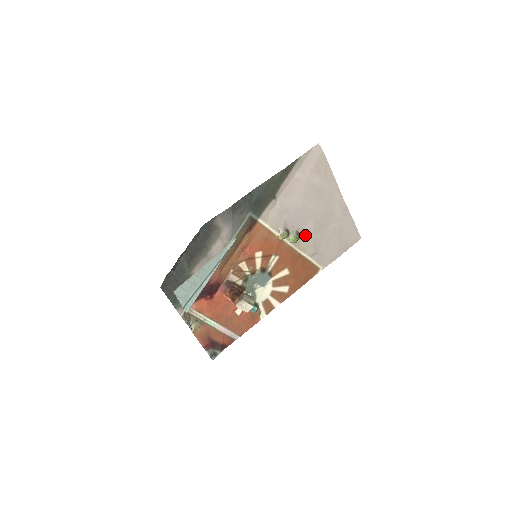
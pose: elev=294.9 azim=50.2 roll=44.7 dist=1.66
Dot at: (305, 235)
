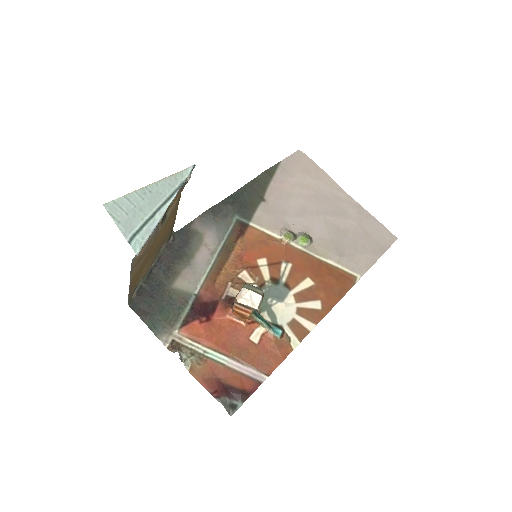
Dot at: (319, 238)
